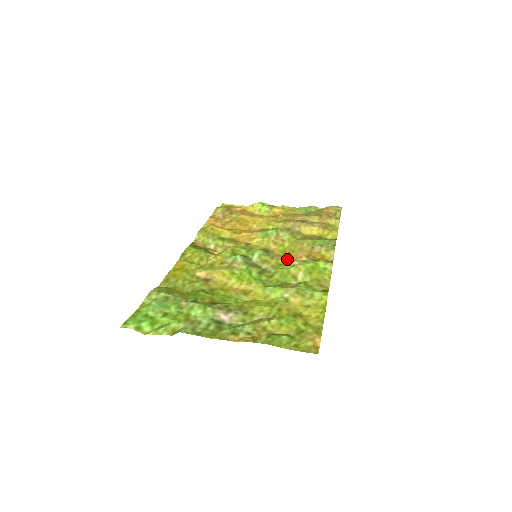
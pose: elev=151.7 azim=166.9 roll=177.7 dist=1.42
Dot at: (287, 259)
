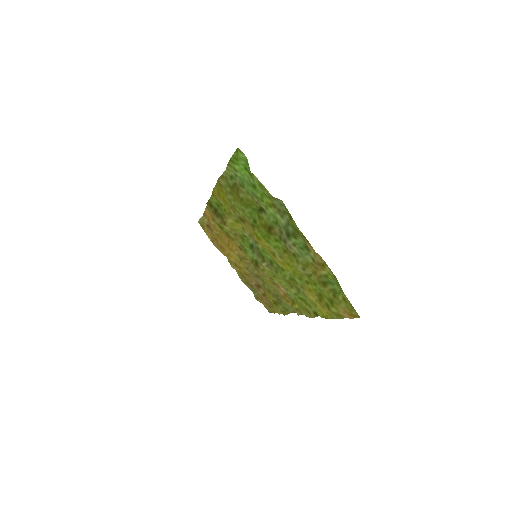
Dot at: (274, 281)
